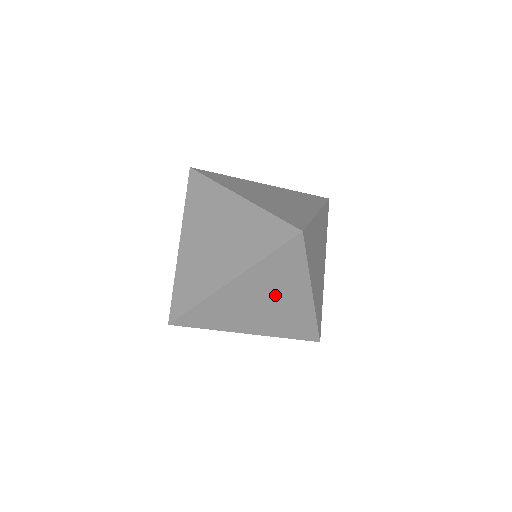
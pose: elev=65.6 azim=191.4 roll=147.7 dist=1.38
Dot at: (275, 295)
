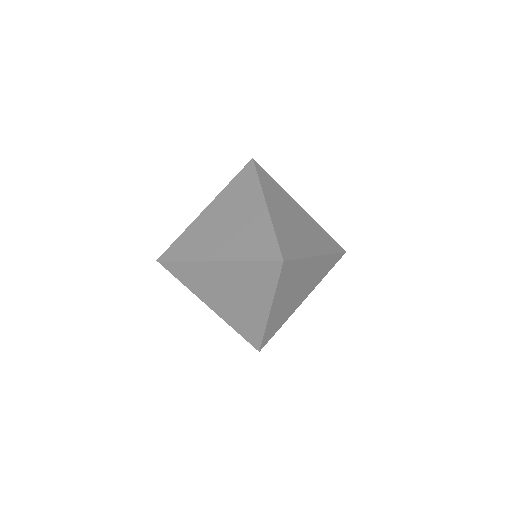
Dot at: (299, 282)
